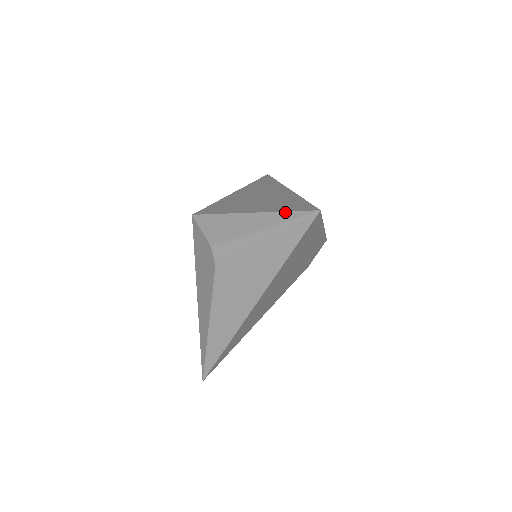
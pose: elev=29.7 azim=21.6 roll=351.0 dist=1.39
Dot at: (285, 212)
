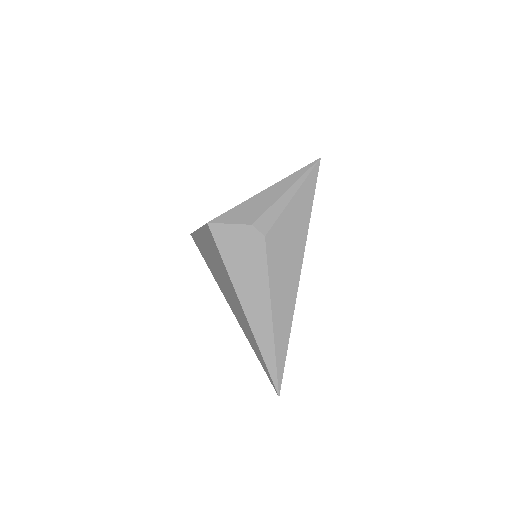
Dot at: (296, 172)
